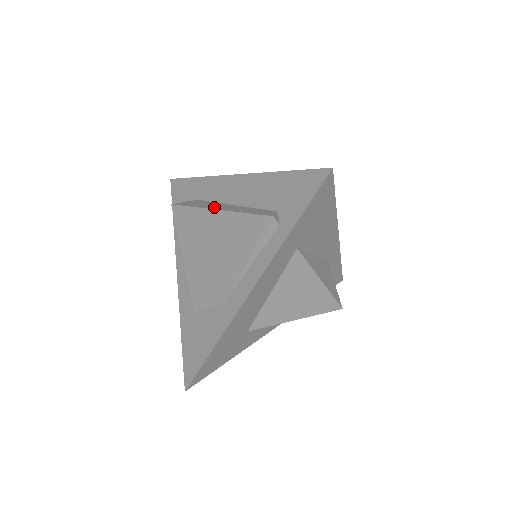
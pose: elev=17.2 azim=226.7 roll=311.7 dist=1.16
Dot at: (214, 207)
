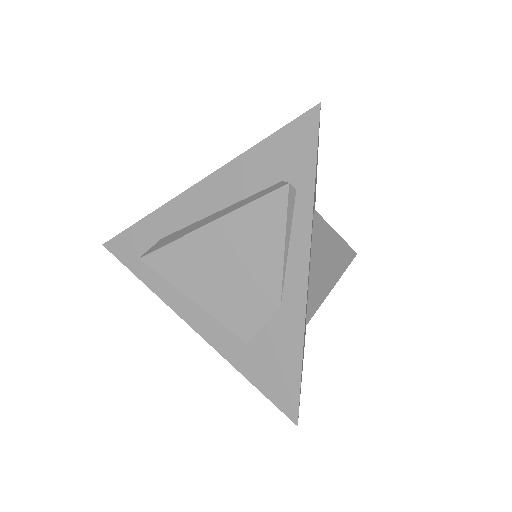
Dot at: (201, 225)
